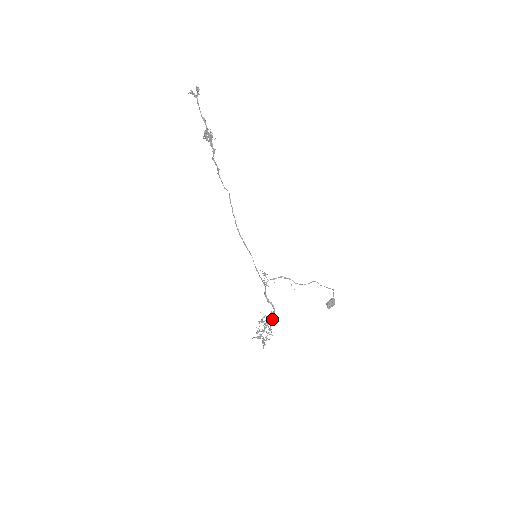
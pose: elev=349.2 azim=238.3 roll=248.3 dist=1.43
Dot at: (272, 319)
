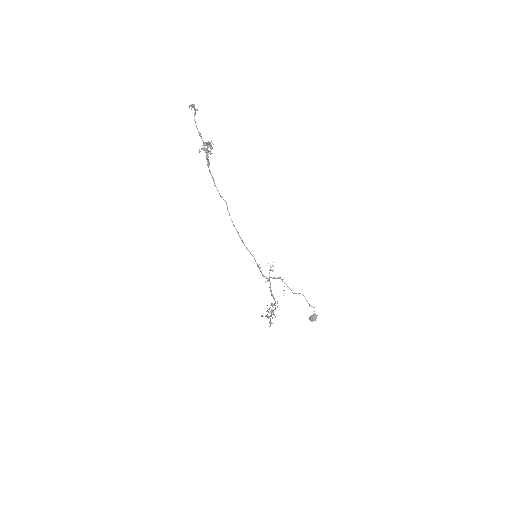
Dot at: (272, 309)
